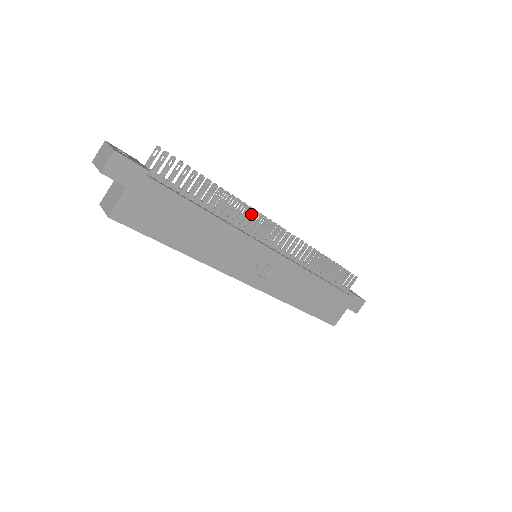
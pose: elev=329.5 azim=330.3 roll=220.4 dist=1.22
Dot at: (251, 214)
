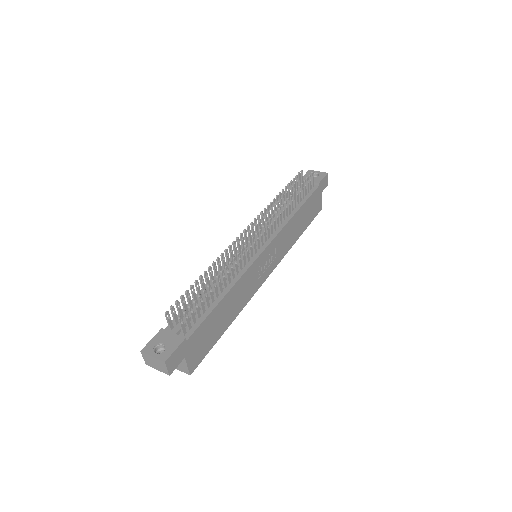
Dot at: (240, 256)
